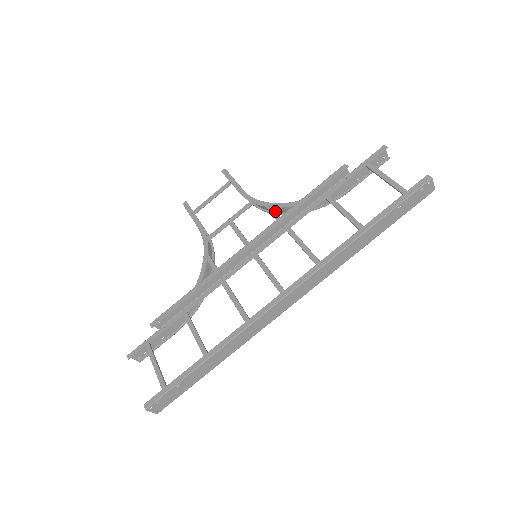
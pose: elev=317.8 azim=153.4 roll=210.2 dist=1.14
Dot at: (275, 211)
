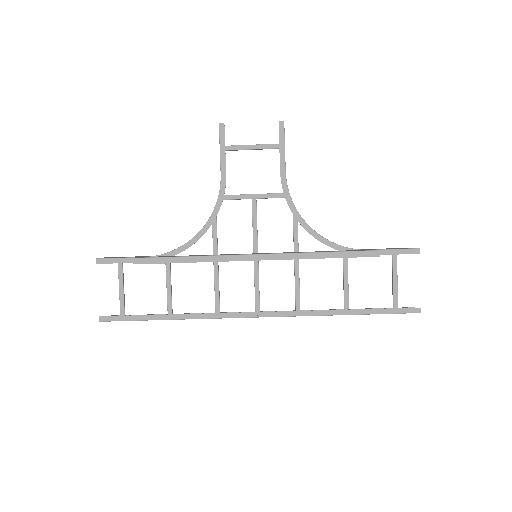
Dot at: occluded
